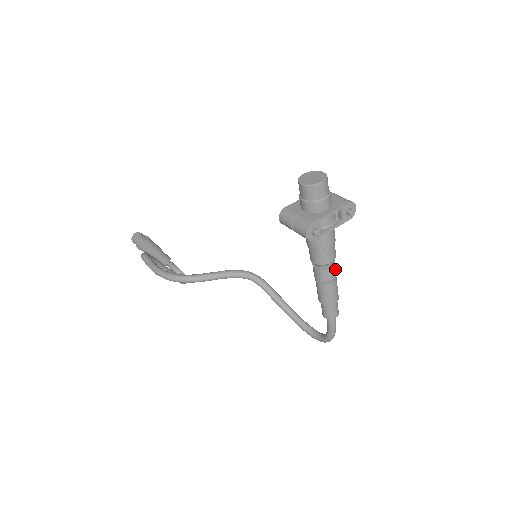
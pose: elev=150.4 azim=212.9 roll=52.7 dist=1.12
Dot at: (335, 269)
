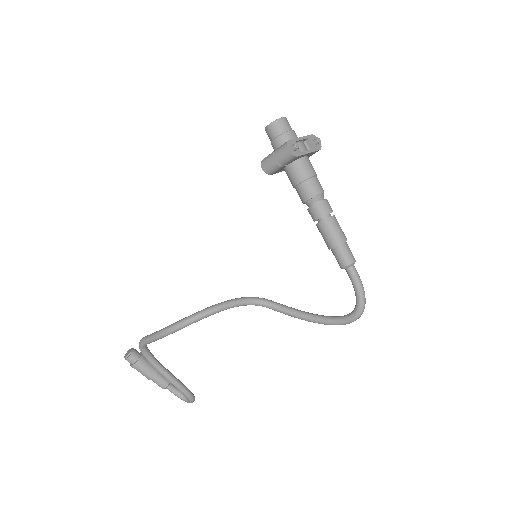
Dot at: (329, 204)
